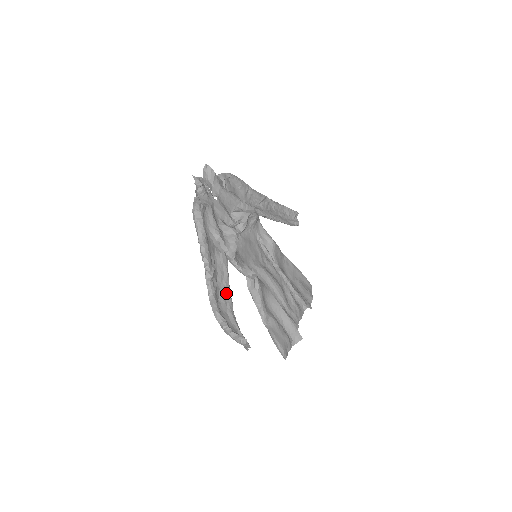
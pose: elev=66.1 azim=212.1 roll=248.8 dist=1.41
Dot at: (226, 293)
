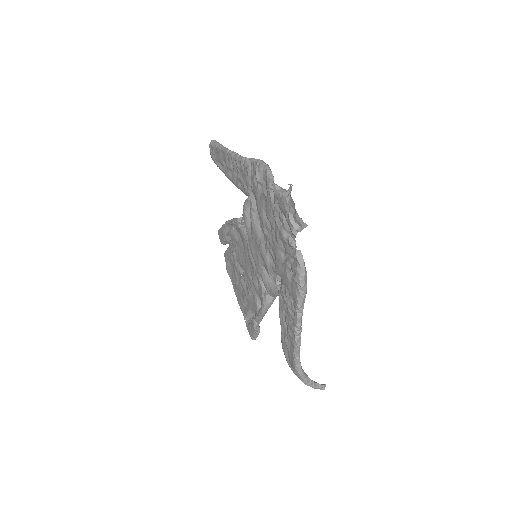
Dot at: occluded
